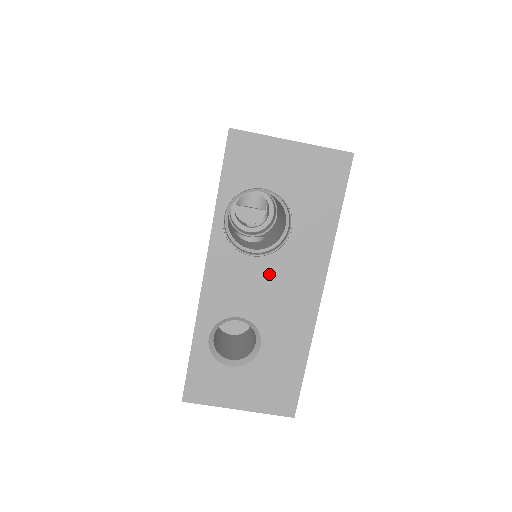
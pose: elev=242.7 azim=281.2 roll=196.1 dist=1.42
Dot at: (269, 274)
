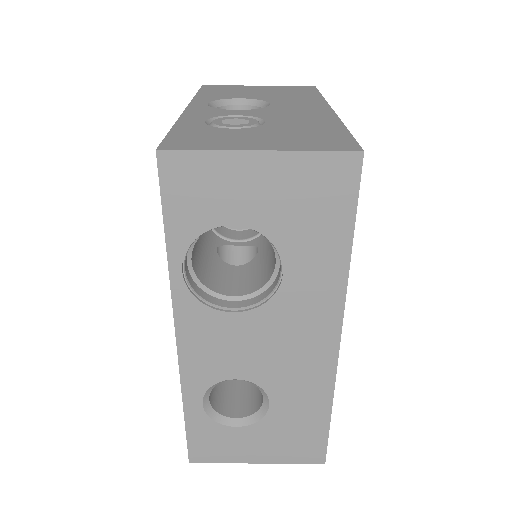
Dot at: (263, 329)
